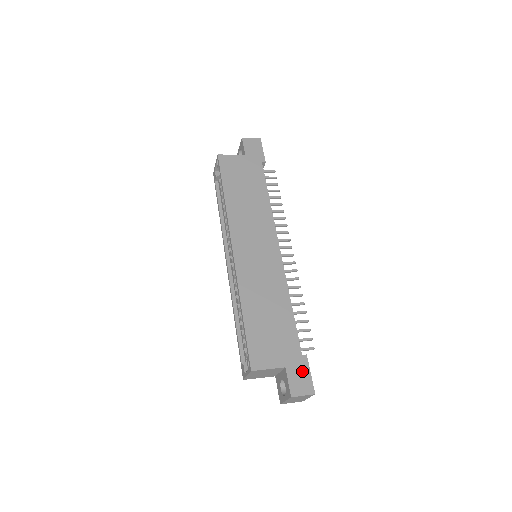
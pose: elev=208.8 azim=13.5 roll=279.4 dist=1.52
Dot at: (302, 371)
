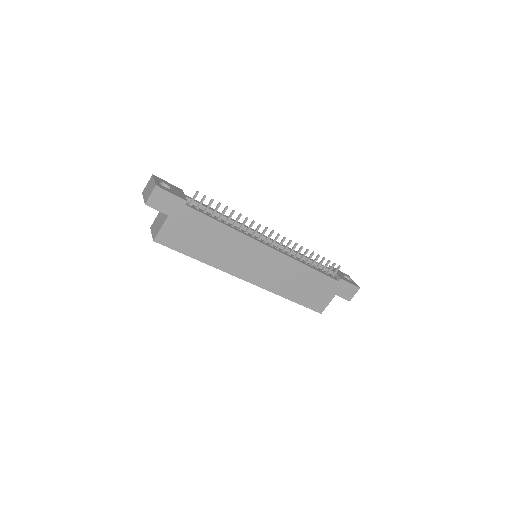
Dot at: (345, 287)
